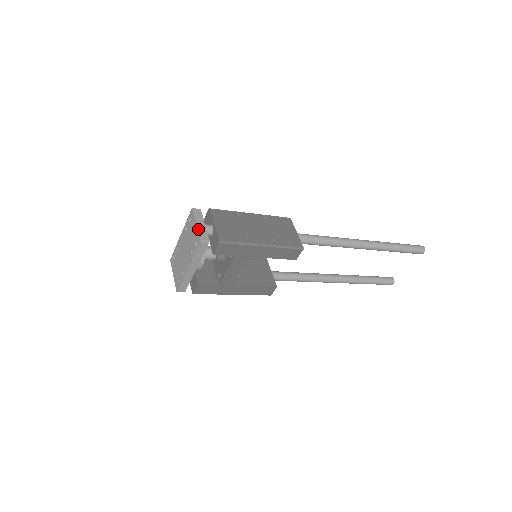
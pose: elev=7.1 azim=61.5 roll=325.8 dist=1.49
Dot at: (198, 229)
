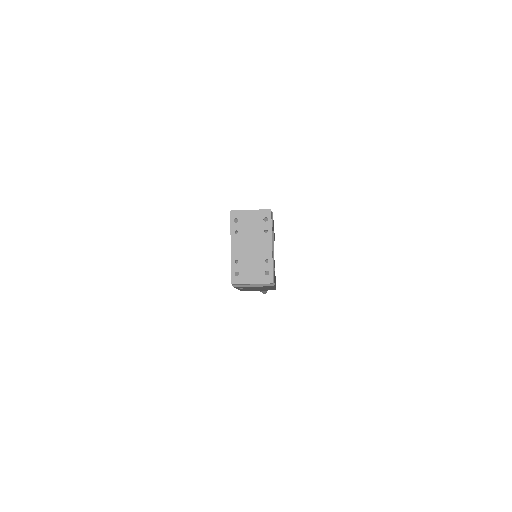
Dot at: occluded
